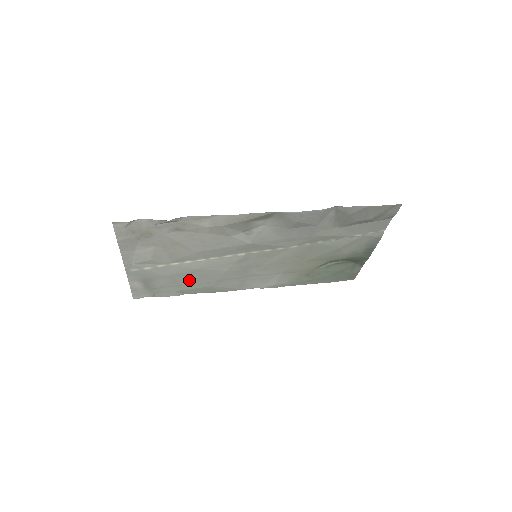
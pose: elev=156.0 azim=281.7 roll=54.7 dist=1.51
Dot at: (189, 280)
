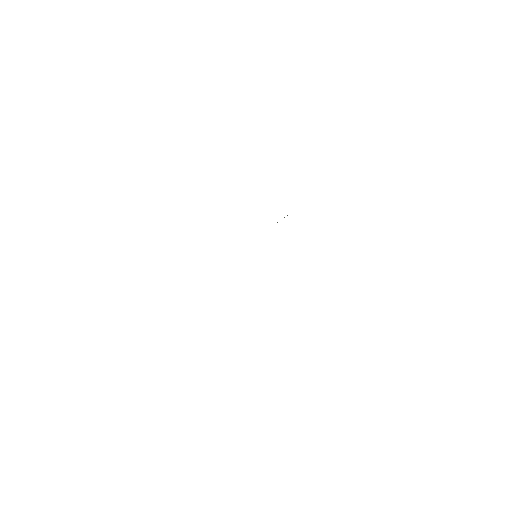
Dot at: occluded
